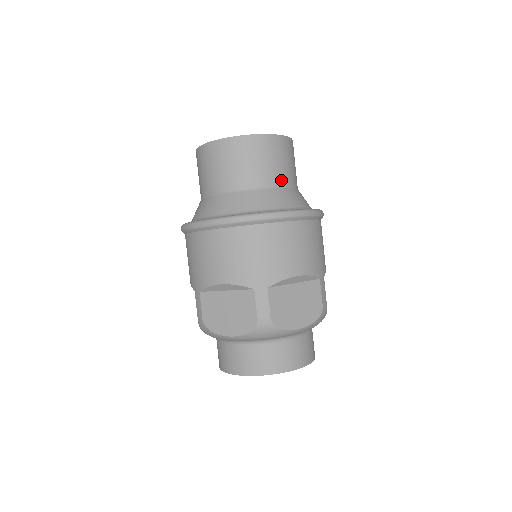
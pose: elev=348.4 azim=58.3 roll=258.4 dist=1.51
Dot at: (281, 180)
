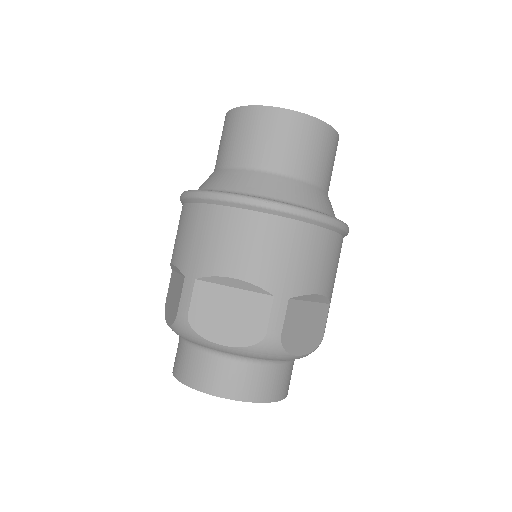
Dot at: (272, 163)
